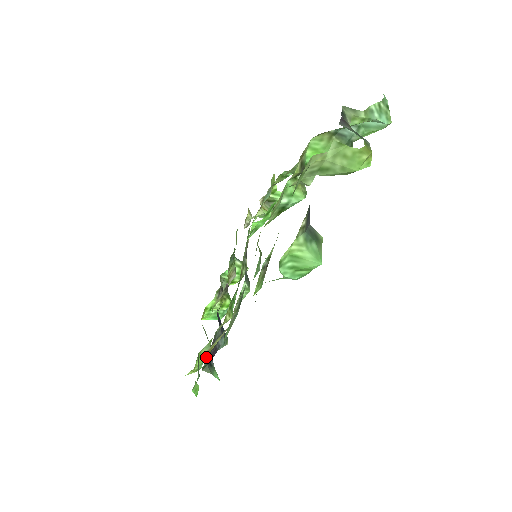
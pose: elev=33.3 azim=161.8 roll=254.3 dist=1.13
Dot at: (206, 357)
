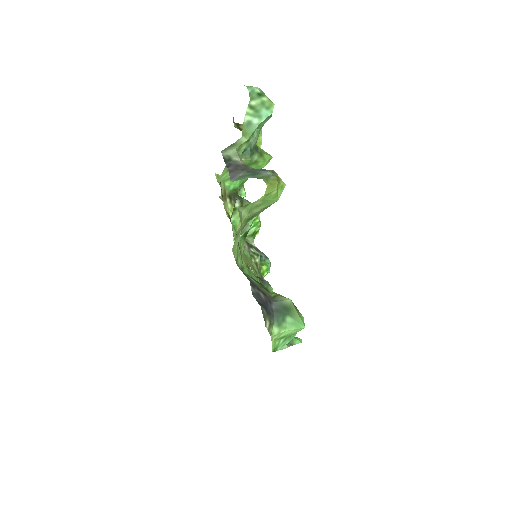
Dot at: occluded
